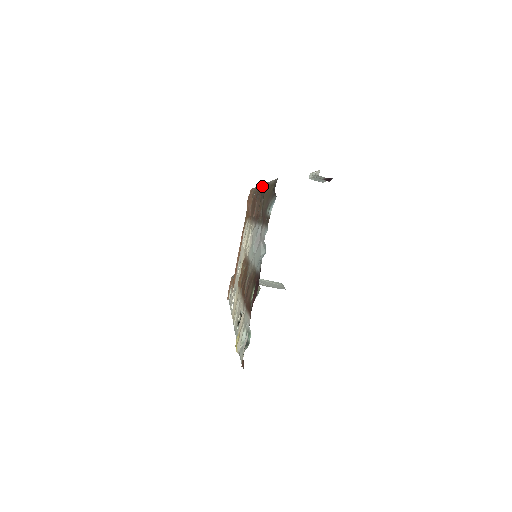
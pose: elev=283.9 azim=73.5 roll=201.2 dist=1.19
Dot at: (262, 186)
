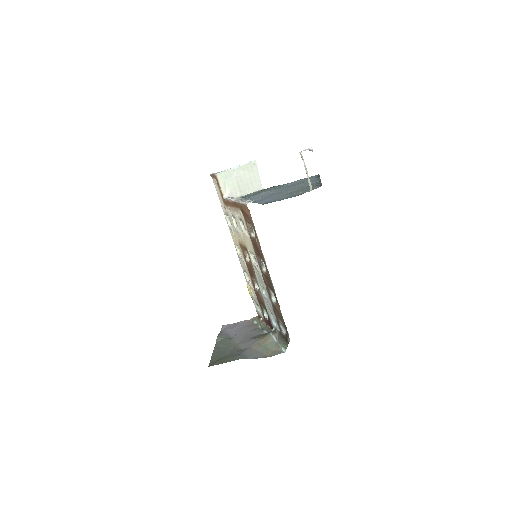
Dot at: occluded
